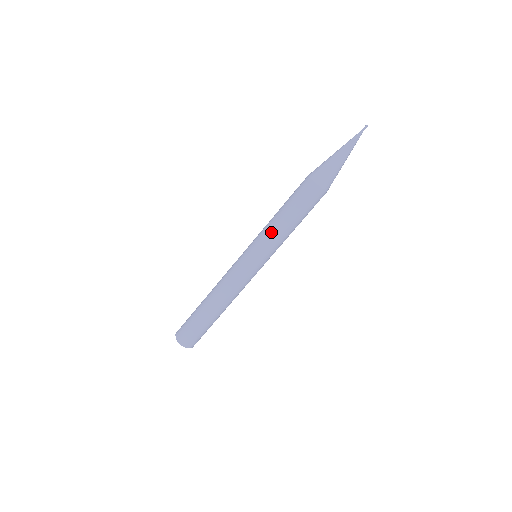
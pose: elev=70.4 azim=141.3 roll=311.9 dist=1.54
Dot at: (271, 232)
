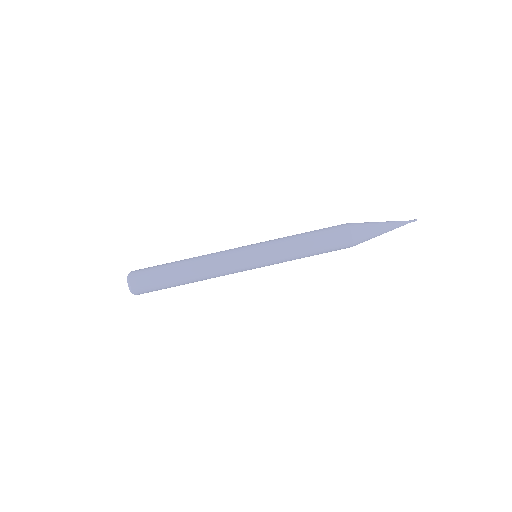
Dot at: (286, 243)
